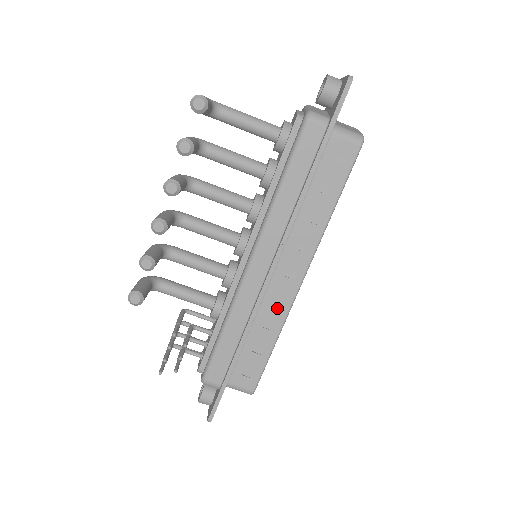
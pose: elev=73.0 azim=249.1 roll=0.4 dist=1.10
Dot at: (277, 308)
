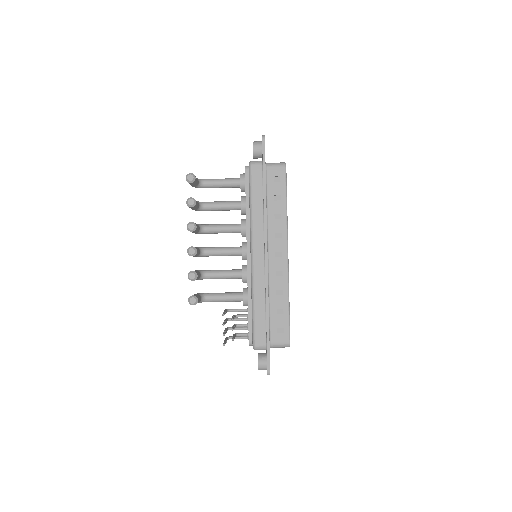
Dot at: (280, 279)
